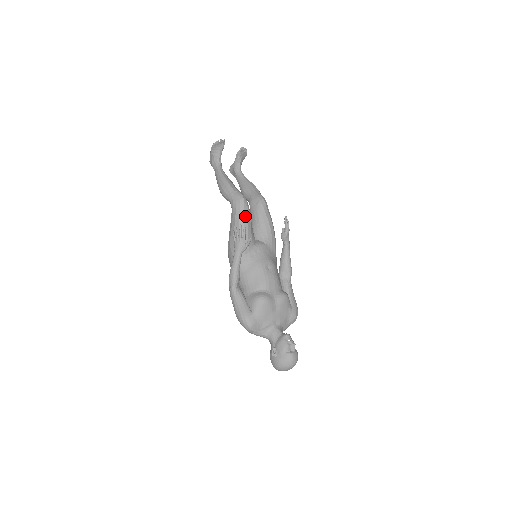
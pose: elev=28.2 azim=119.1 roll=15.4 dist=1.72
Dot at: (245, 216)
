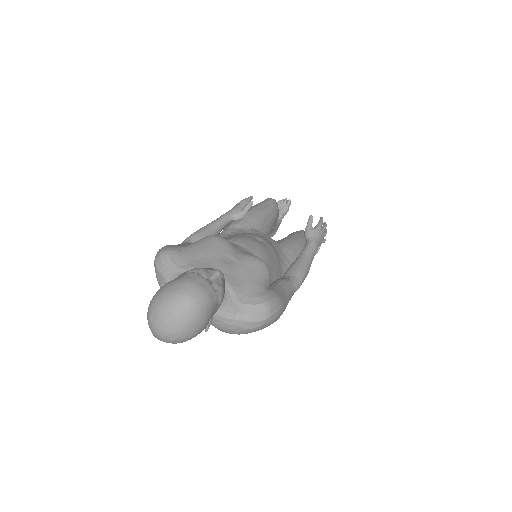
Dot at: (264, 205)
